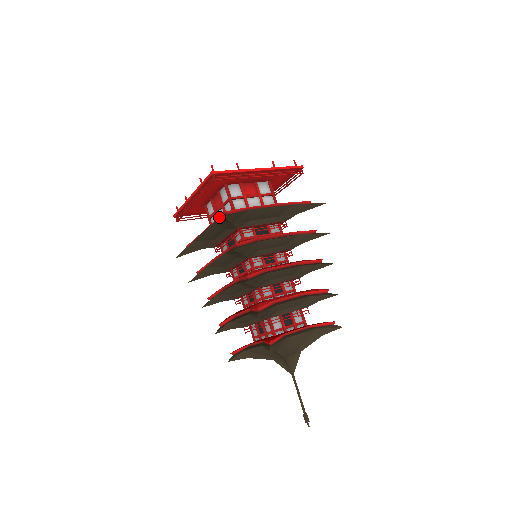
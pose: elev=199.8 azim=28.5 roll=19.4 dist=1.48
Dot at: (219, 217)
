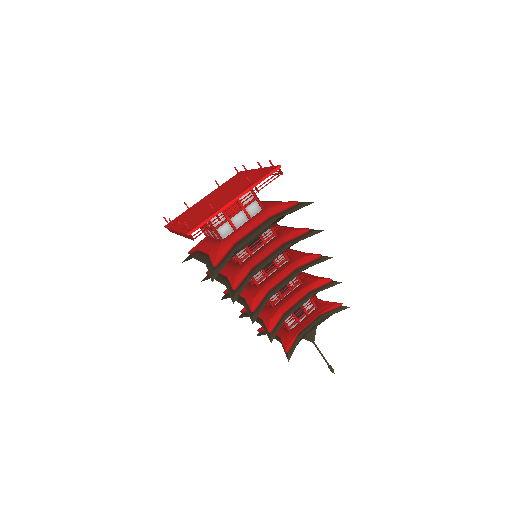
Dot at: occluded
